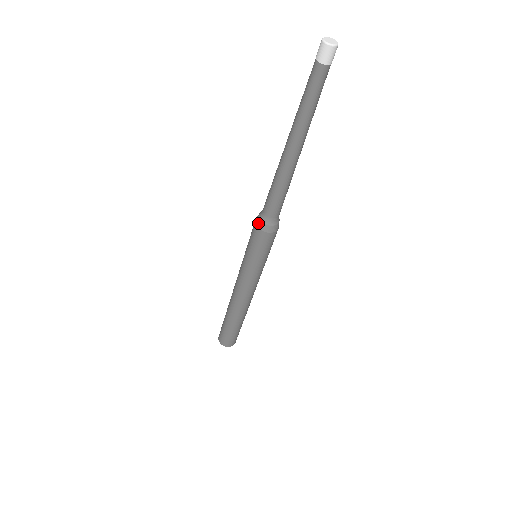
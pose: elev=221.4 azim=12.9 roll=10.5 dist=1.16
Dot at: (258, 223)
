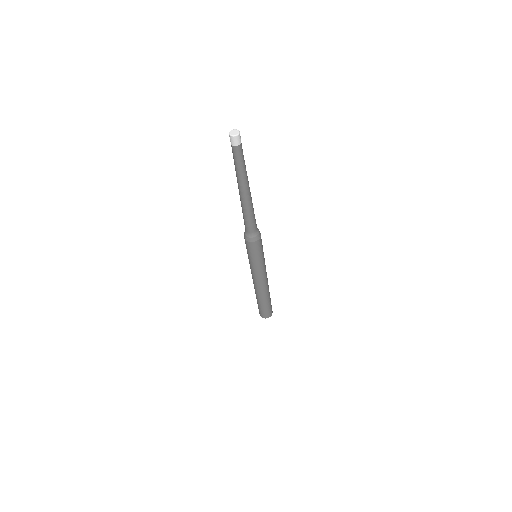
Dot at: (251, 240)
